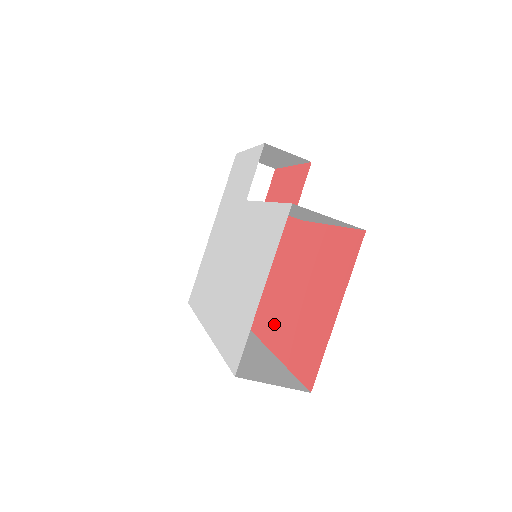
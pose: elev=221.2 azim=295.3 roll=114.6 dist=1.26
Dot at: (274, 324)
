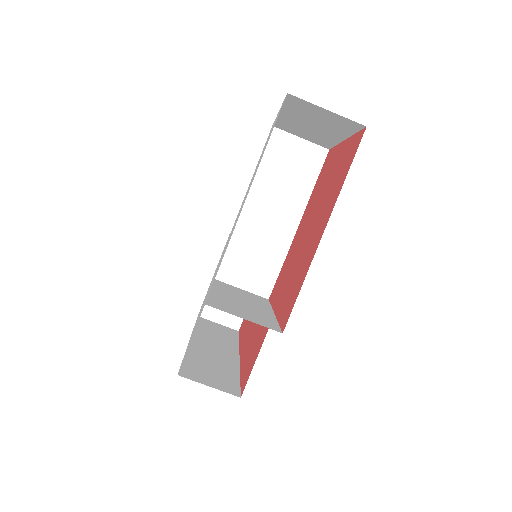
Dot at: (307, 257)
